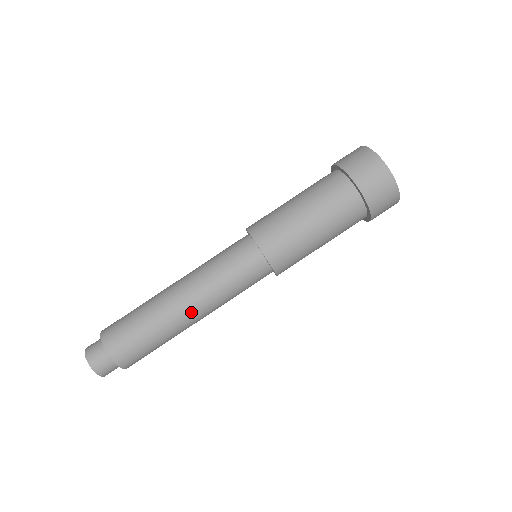
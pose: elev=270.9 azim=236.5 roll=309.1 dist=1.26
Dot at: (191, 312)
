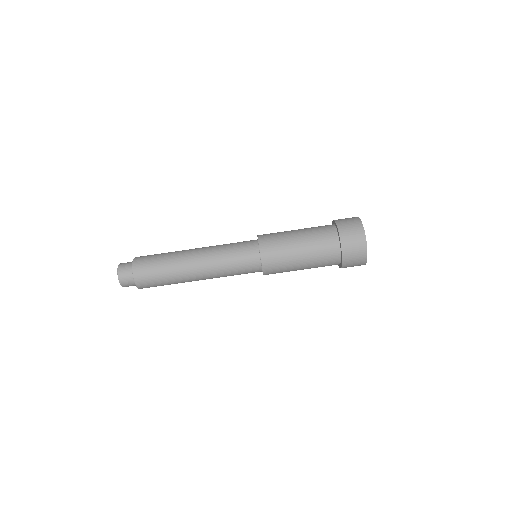
Dot at: (199, 278)
